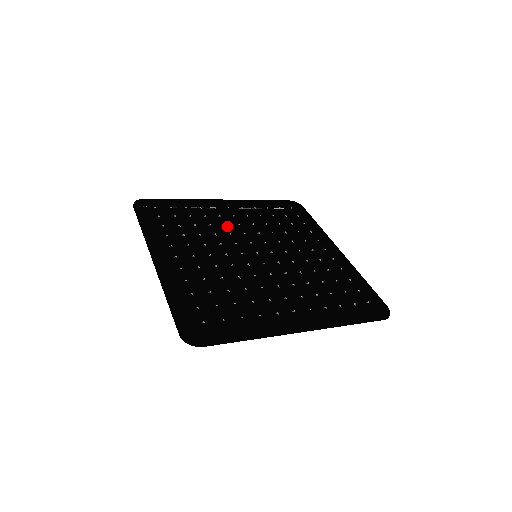
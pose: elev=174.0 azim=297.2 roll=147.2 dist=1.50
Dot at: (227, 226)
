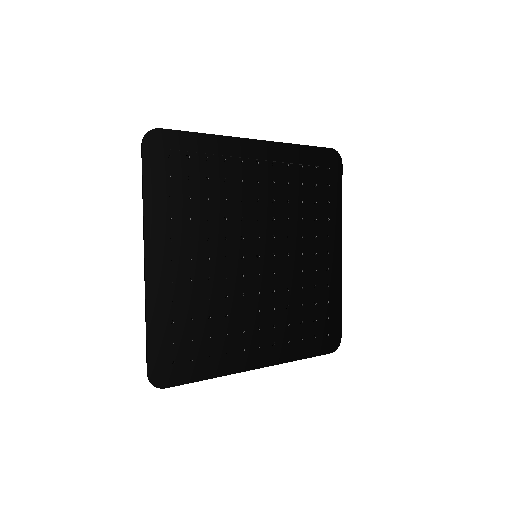
Dot at: (244, 200)
